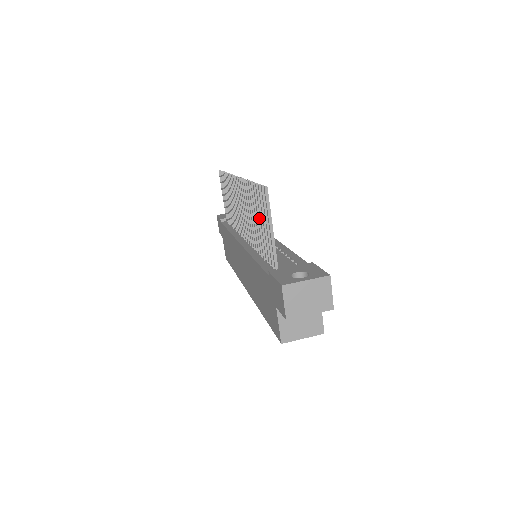
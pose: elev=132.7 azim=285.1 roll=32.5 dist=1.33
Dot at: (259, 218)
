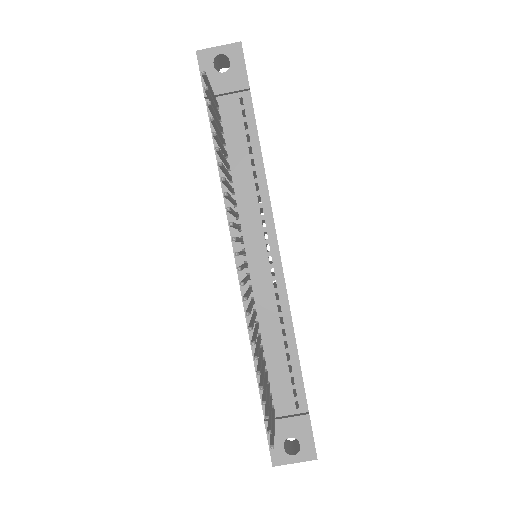
Dot at: occluded
